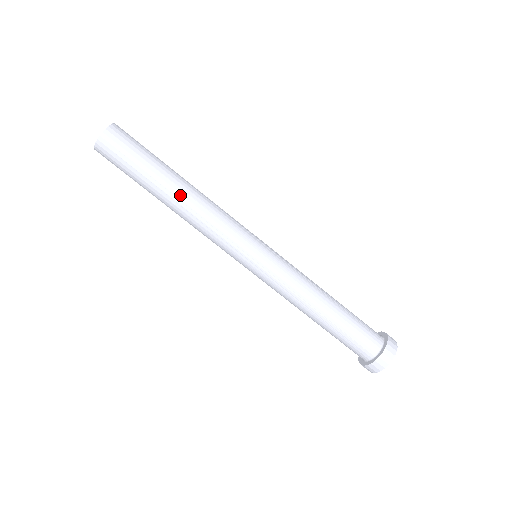
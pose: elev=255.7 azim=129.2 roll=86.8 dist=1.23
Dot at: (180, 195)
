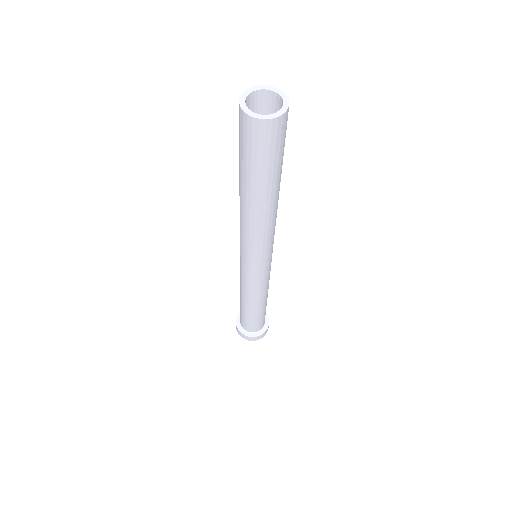
Dot at: (269, 207)
